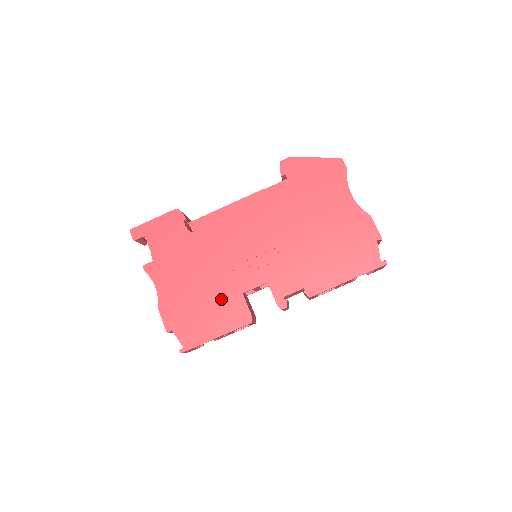
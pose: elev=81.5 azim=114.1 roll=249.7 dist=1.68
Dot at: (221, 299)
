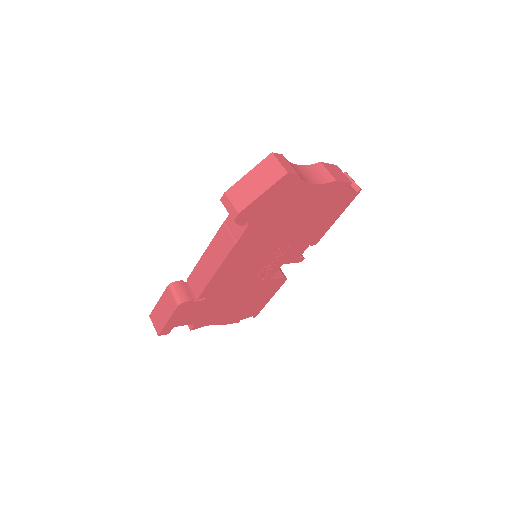
Dot at: (259, 292)
